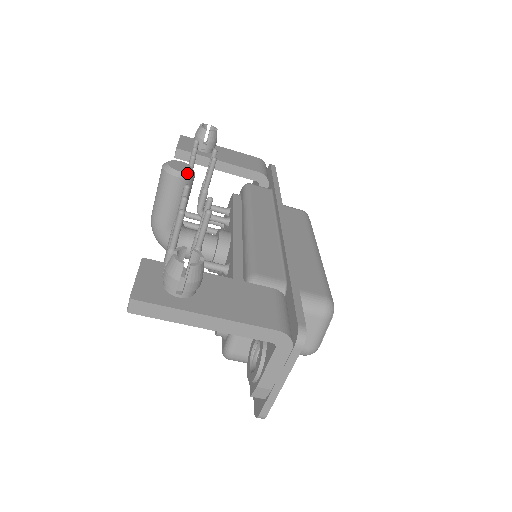
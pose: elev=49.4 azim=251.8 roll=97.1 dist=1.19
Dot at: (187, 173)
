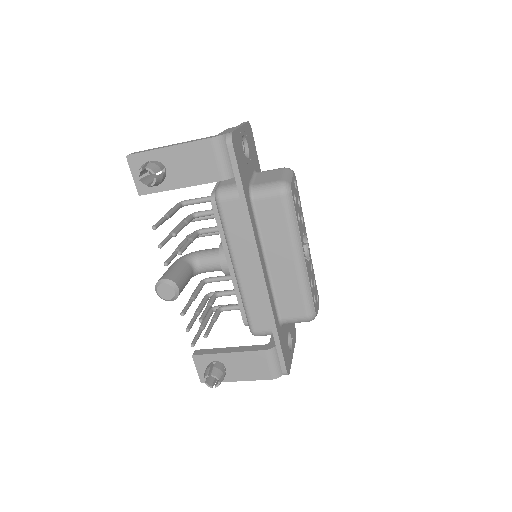
Dot at: (174, 297)
